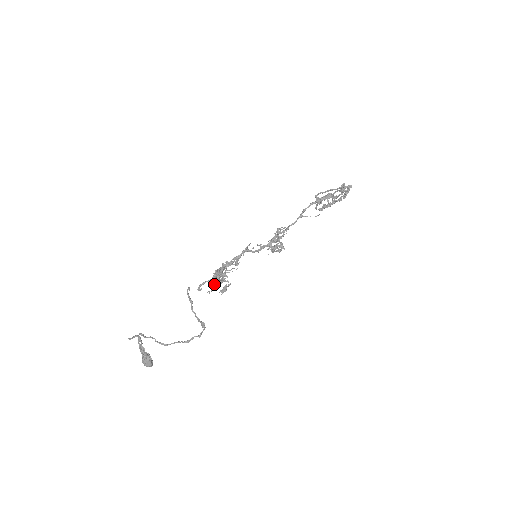
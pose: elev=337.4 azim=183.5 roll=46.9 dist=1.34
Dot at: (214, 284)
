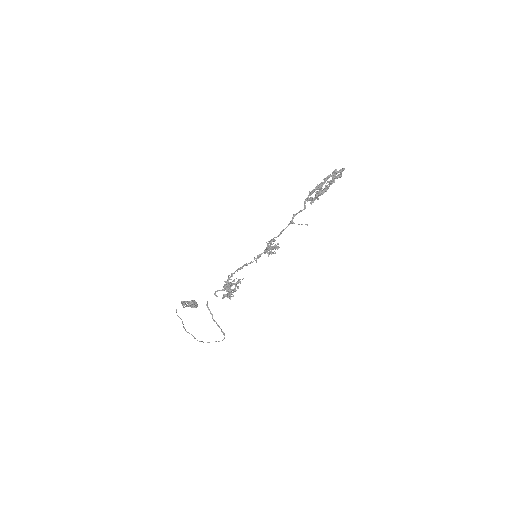
Dot at: occluded
